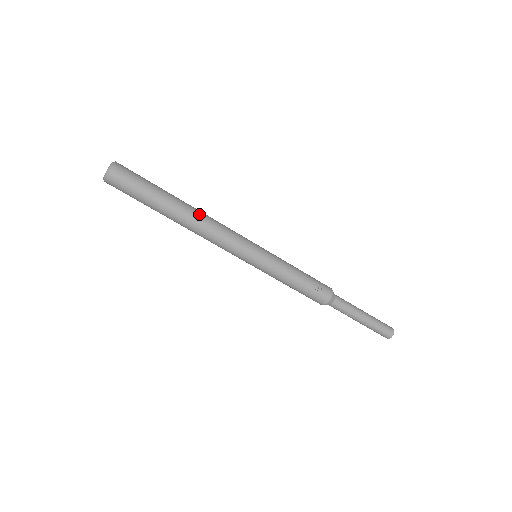
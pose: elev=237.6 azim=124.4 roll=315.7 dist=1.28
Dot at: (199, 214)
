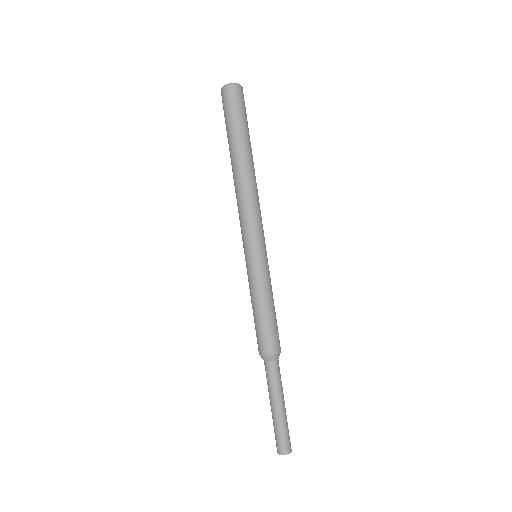
Dot at: occluded
